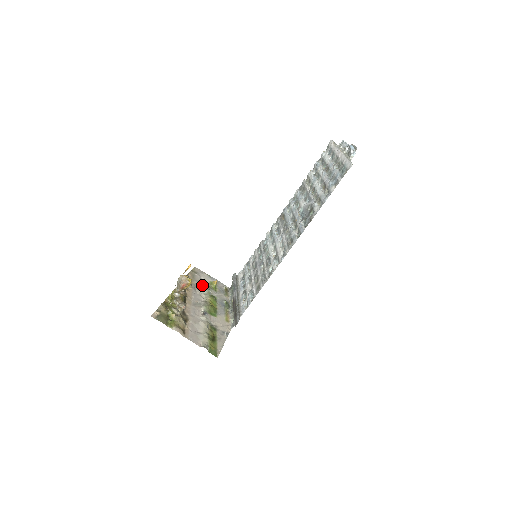
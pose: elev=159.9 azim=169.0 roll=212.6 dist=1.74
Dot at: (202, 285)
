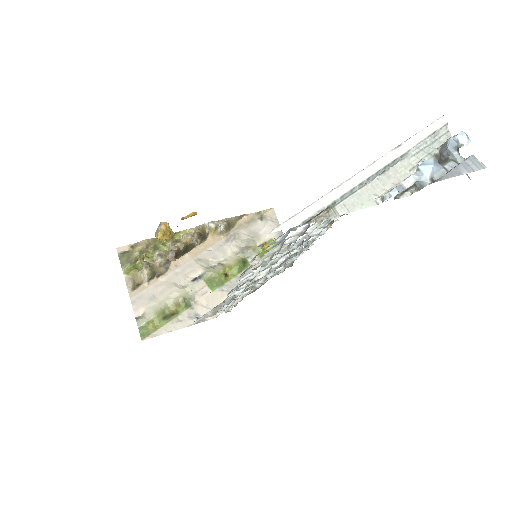
Dot at: (248, 239)
